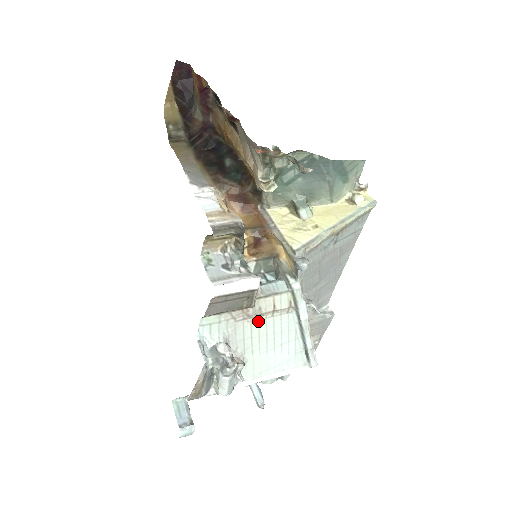
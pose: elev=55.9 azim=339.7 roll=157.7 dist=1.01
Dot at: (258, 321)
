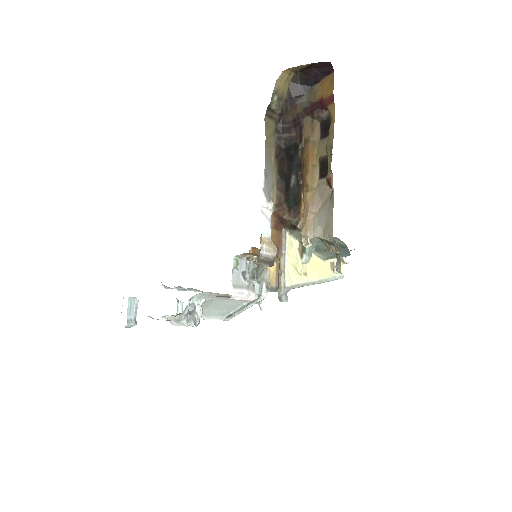
Dot at: (227, 299)
